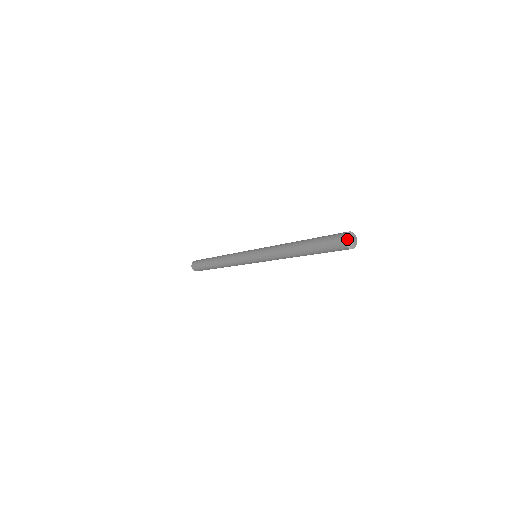
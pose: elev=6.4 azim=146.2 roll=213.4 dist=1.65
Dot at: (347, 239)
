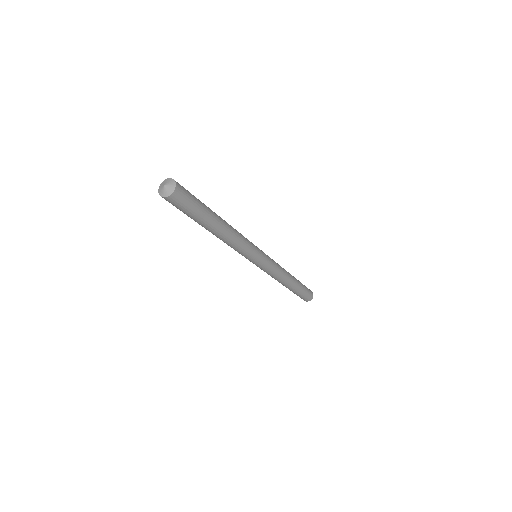
Dot at: (161, 186)
